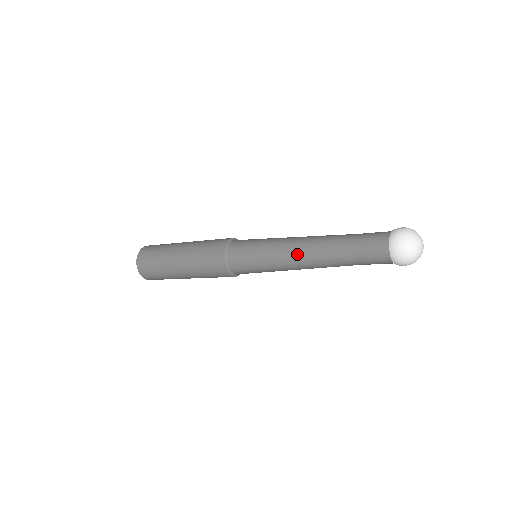
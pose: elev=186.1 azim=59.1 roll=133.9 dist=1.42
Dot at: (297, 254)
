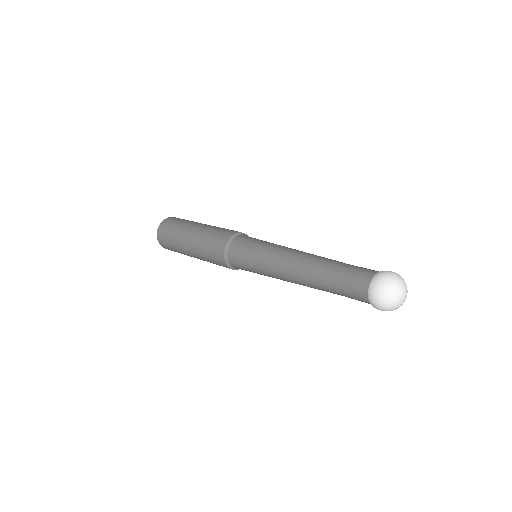
Dot at: (286, 269)
